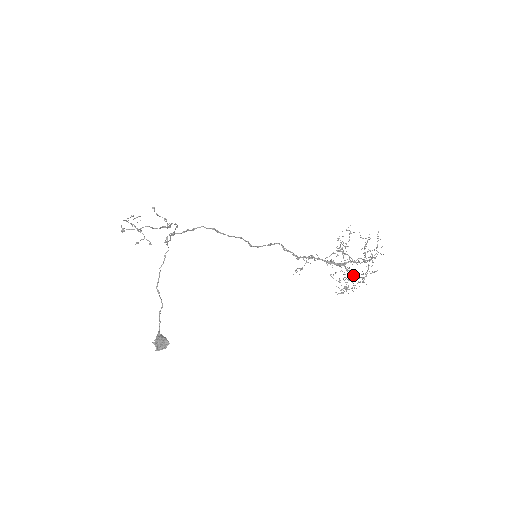
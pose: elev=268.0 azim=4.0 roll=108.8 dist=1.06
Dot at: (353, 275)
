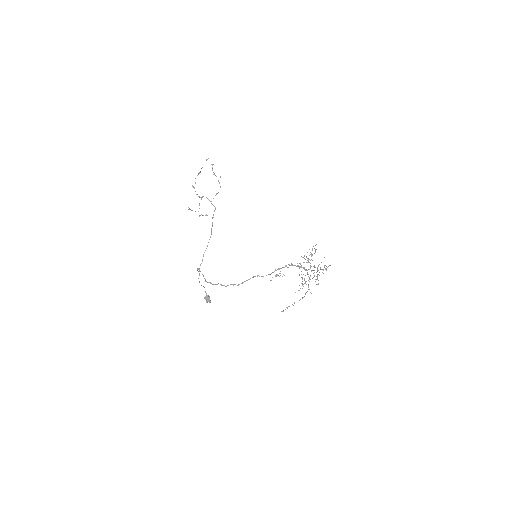
Dot at: (309, 279)
